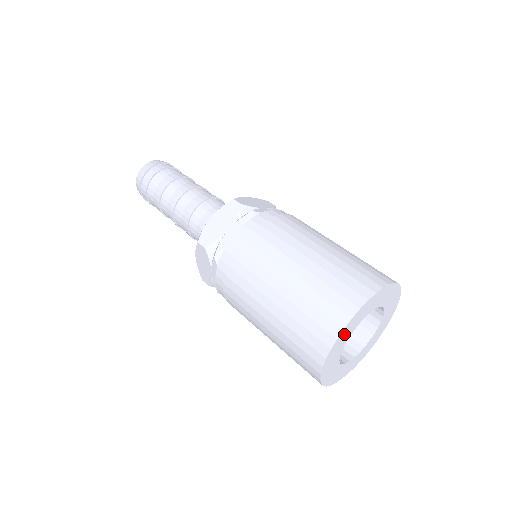
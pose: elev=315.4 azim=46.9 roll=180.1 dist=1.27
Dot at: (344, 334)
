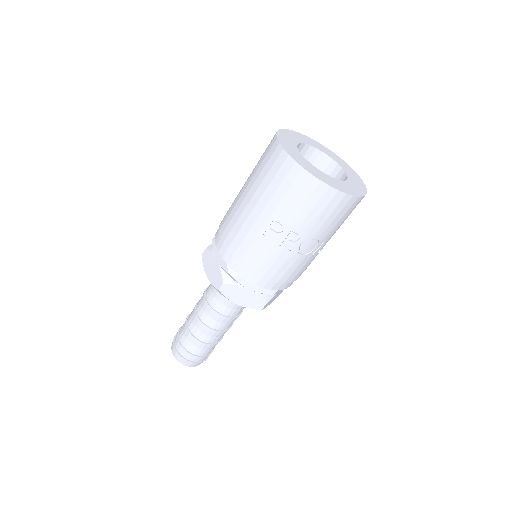
Dot at: (285, 136)
